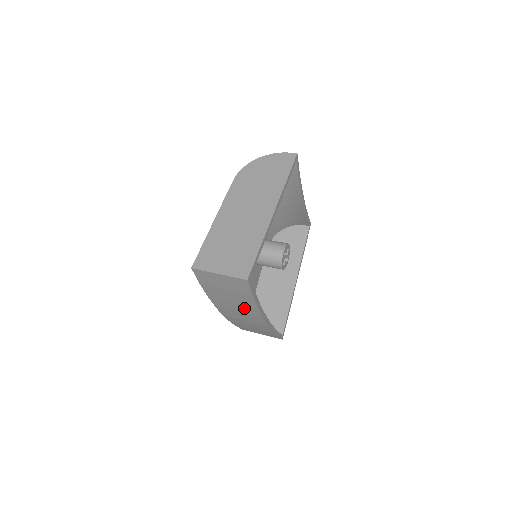
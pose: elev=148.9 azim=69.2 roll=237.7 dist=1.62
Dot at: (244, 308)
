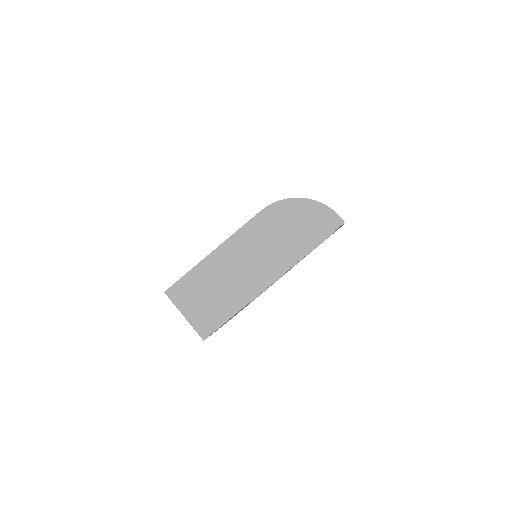
Dot at: occluded
